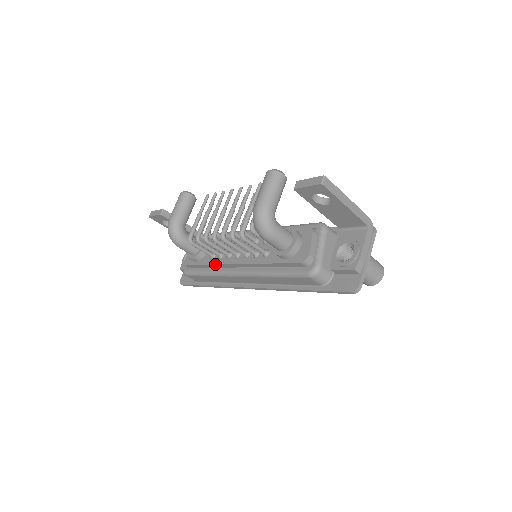
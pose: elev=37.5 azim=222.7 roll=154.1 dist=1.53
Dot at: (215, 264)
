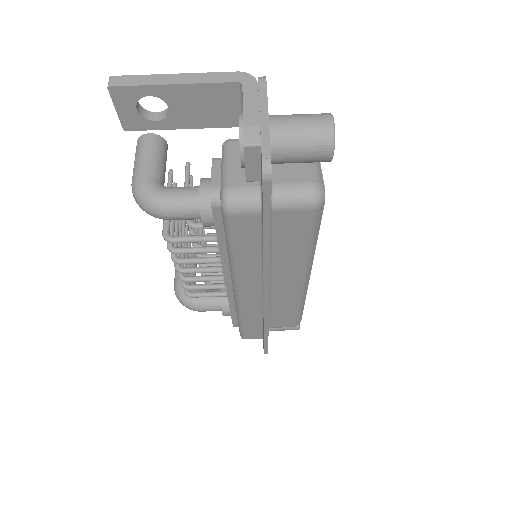
Dot at: occluded
